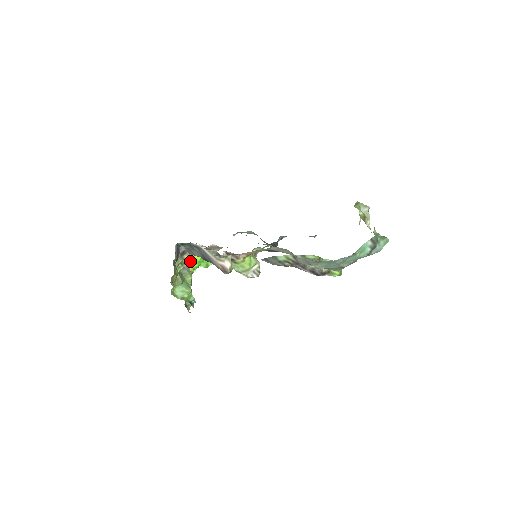
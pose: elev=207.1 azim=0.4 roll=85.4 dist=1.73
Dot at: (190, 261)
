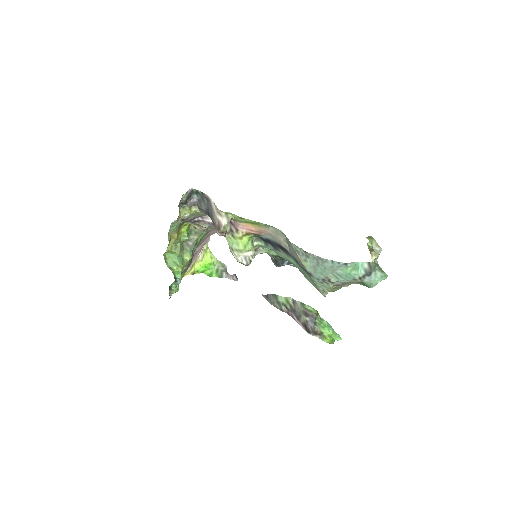
Dot at: (198, 260)
